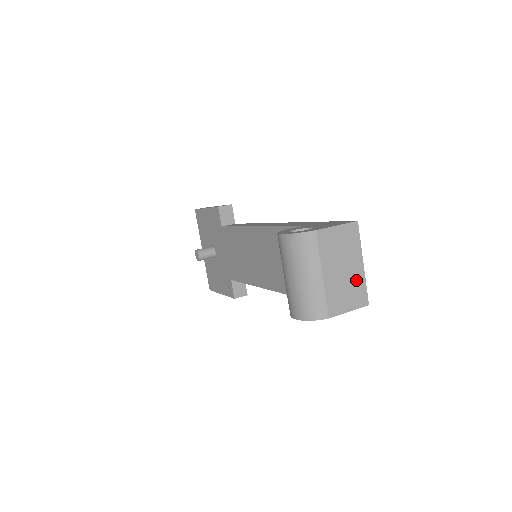
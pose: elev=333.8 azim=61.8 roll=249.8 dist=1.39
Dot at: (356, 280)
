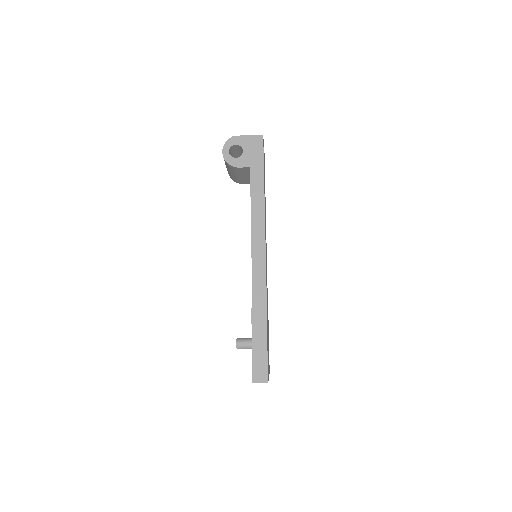
Dot at: occluded
